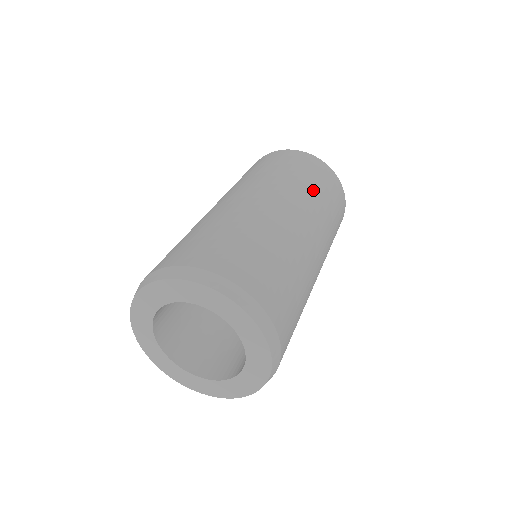
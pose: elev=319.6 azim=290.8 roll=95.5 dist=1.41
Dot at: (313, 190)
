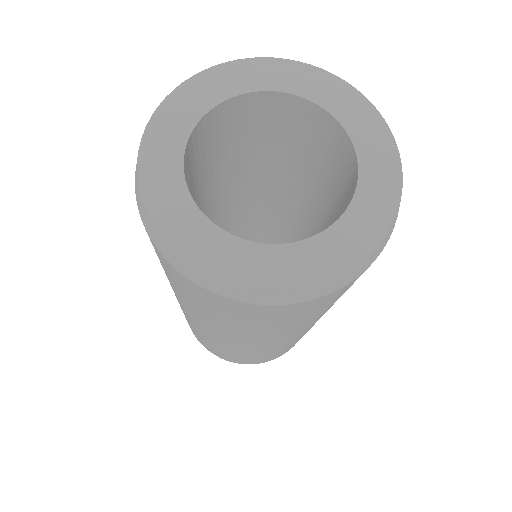
Dot at: occluded
